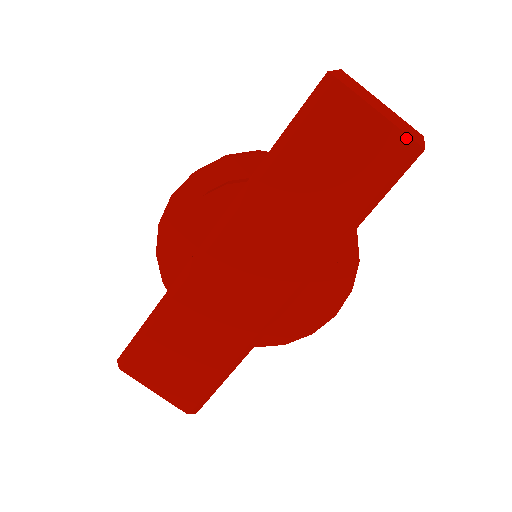
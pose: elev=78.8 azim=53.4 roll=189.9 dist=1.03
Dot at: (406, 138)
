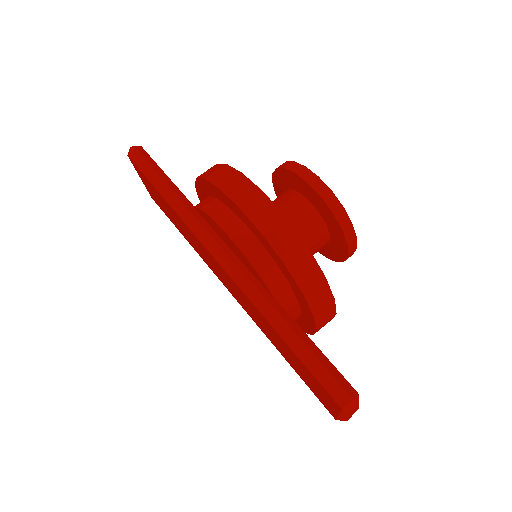
Dot at: (335, 417)
